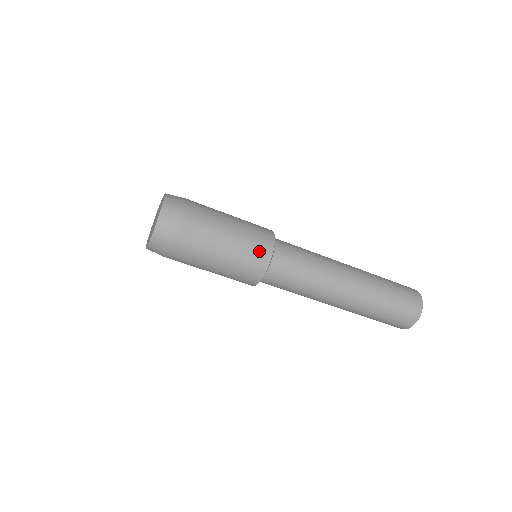
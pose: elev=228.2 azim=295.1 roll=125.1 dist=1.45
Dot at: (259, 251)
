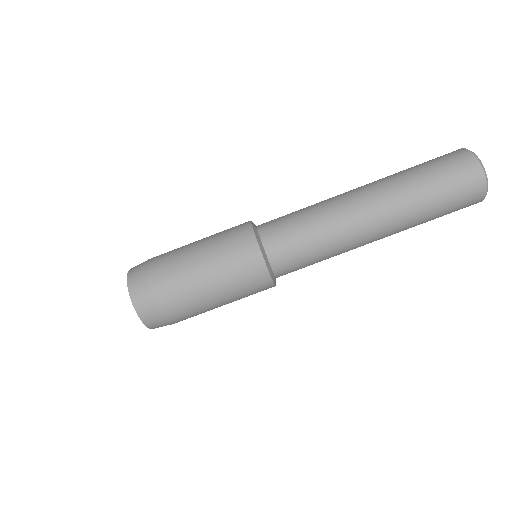
Dot at: (242, 250)
